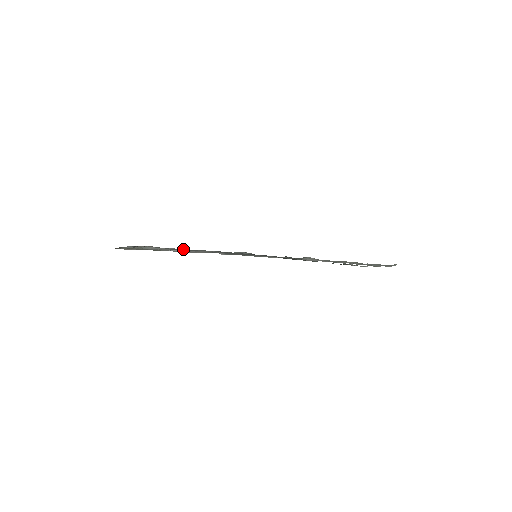
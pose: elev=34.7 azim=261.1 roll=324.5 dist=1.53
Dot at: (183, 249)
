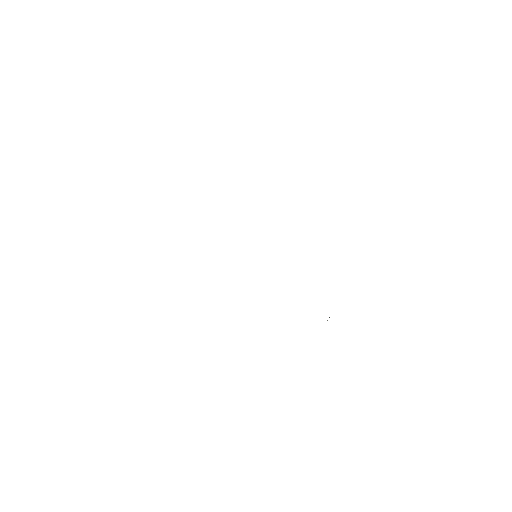
Dot at: occluded
